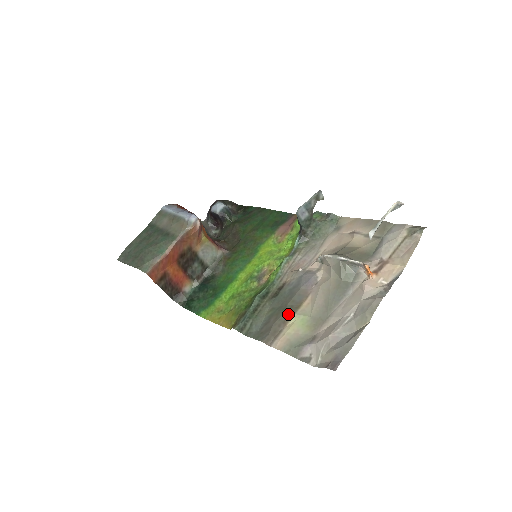
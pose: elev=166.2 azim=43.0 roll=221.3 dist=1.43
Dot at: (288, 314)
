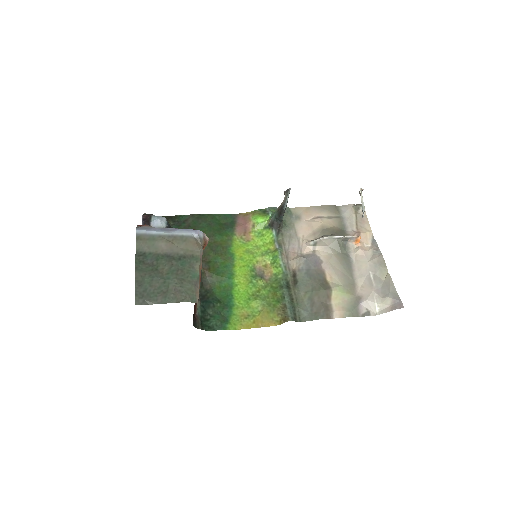
Dot at: (328, 290)
